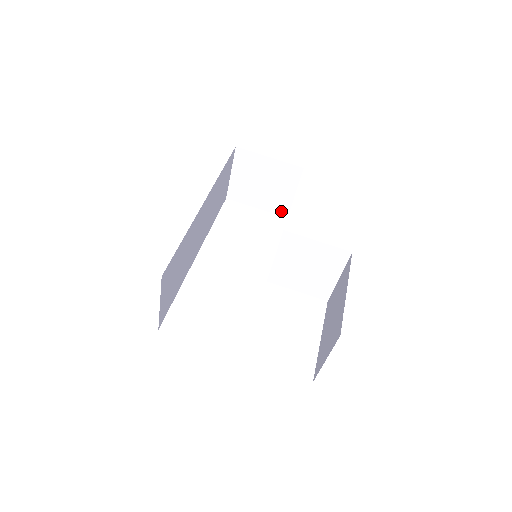
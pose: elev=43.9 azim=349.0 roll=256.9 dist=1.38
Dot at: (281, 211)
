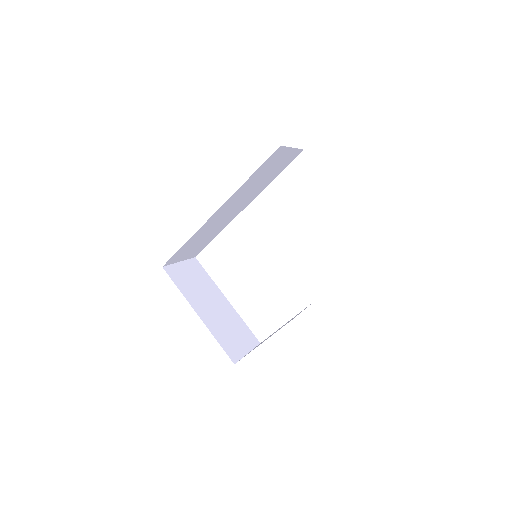
Dot at: occluded
